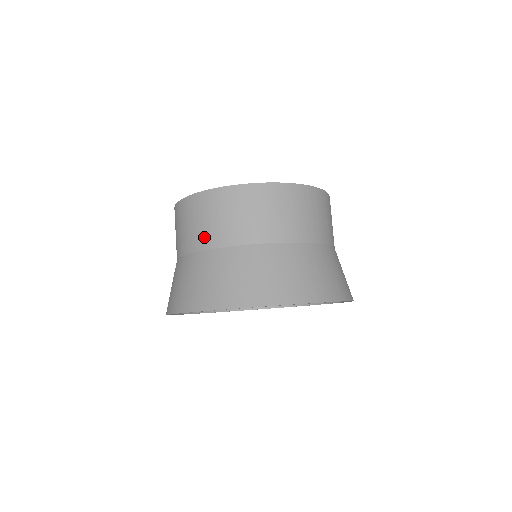
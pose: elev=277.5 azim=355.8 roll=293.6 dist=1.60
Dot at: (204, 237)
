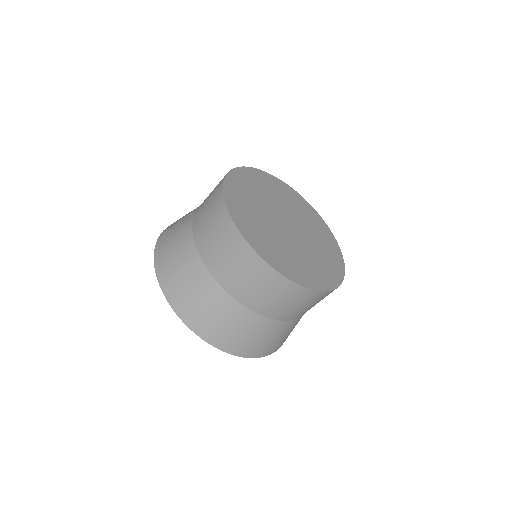
Dot at: (260, 305)
